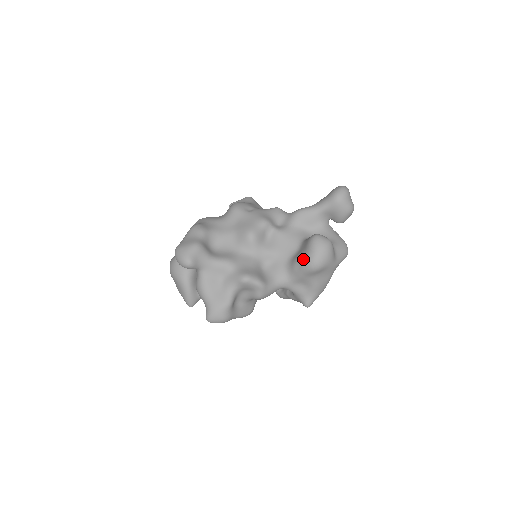
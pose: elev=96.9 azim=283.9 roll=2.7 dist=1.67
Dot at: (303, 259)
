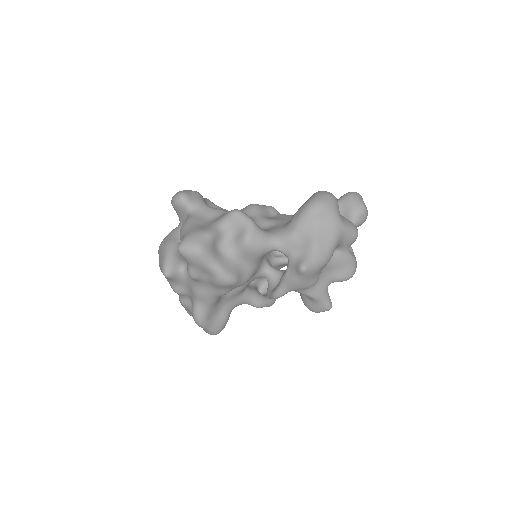
Dot at: (303, 204)
